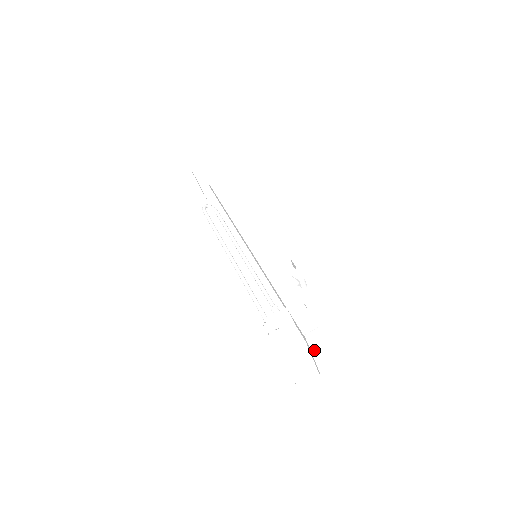
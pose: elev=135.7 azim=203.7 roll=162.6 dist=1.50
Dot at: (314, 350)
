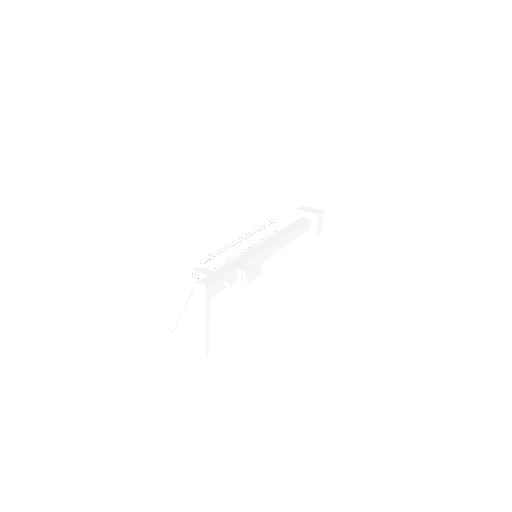
Dot at: (197, 307)
